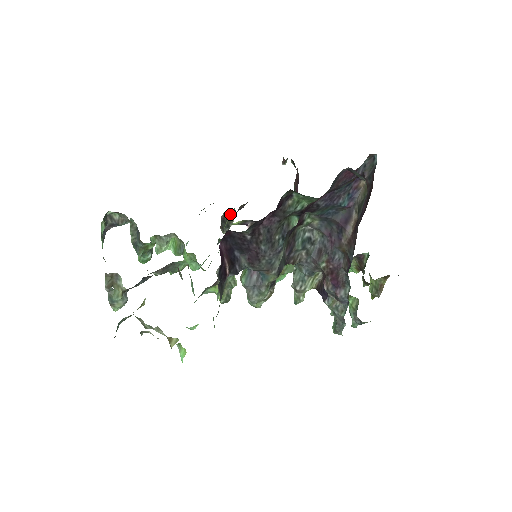
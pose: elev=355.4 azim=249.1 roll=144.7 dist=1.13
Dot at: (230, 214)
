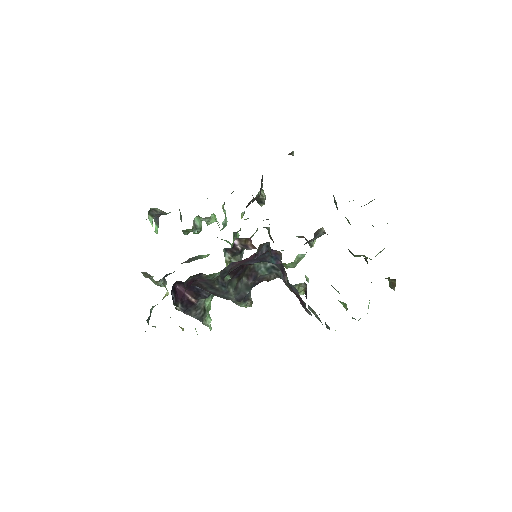
Dot at: occluded
